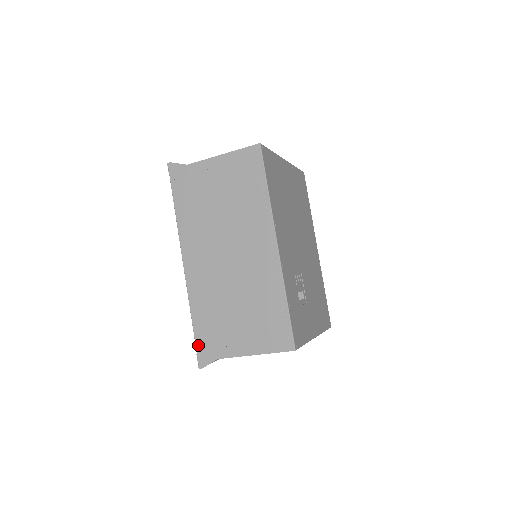
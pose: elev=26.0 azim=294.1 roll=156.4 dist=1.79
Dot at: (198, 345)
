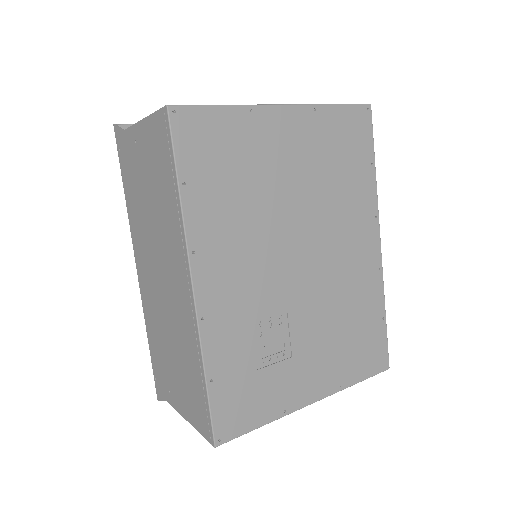
Dot at: (154, 373)
